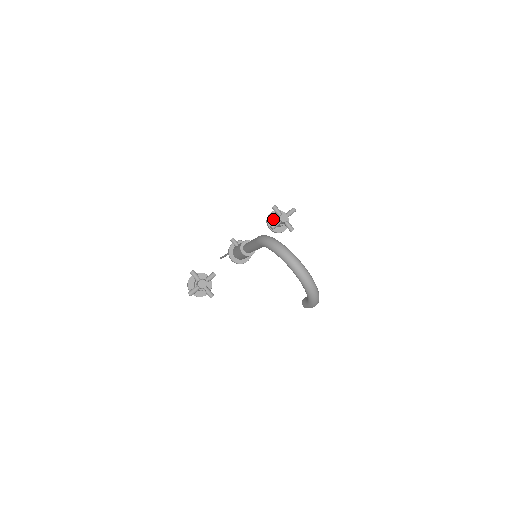
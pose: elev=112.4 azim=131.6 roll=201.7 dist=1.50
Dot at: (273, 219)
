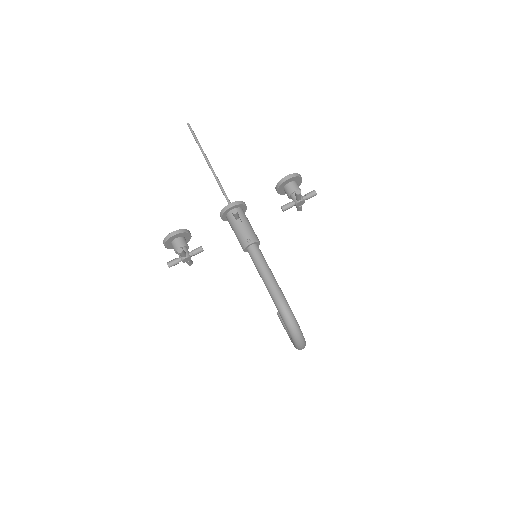
Dot at: (287, 186)
